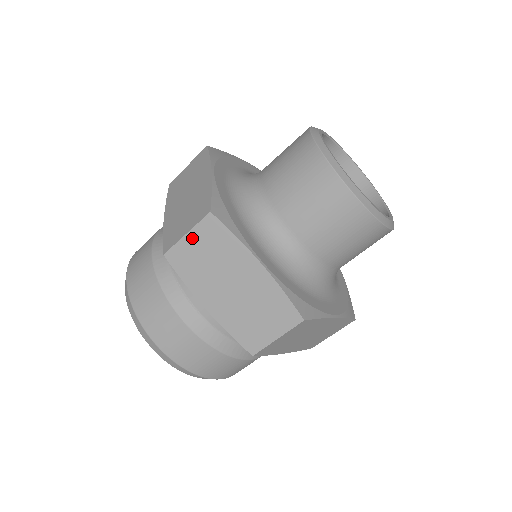
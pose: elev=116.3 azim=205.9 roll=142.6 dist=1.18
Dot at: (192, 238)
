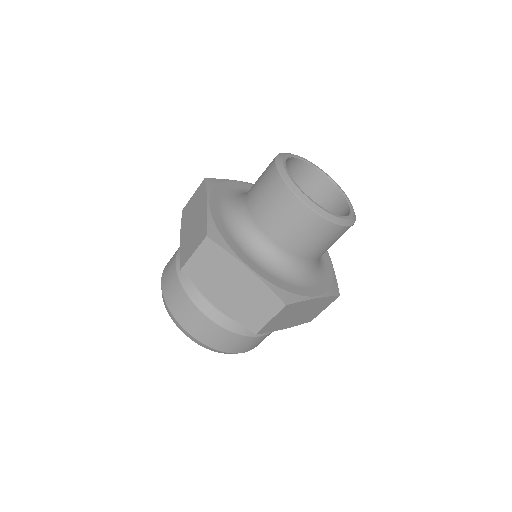
Dot at: (198, 256)
